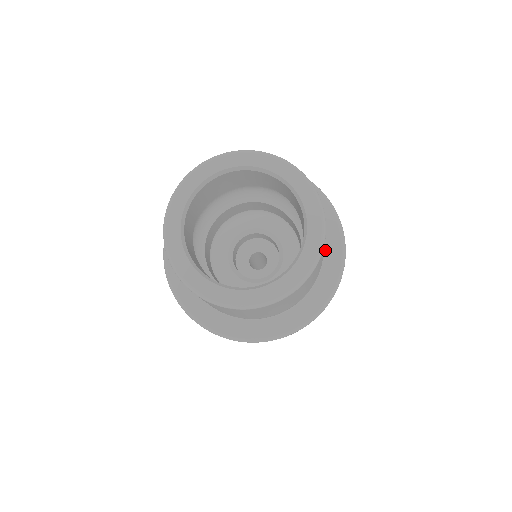
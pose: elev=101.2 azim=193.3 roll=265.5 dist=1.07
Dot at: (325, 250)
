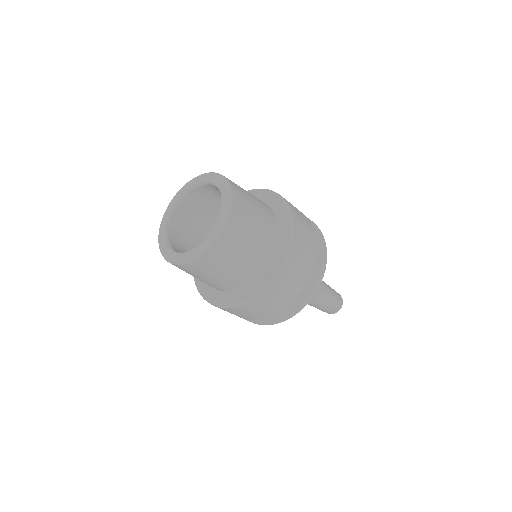
Dot at: (279, 223)
